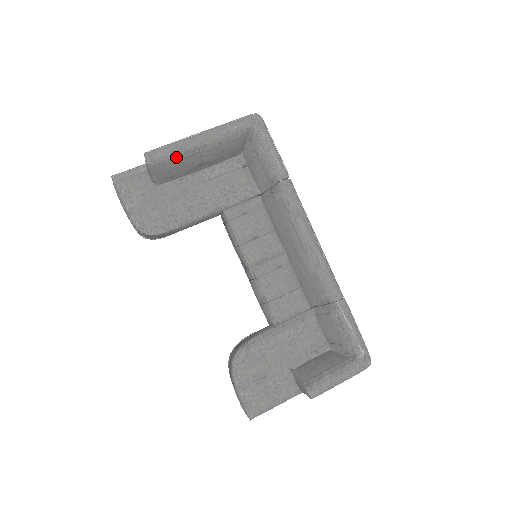
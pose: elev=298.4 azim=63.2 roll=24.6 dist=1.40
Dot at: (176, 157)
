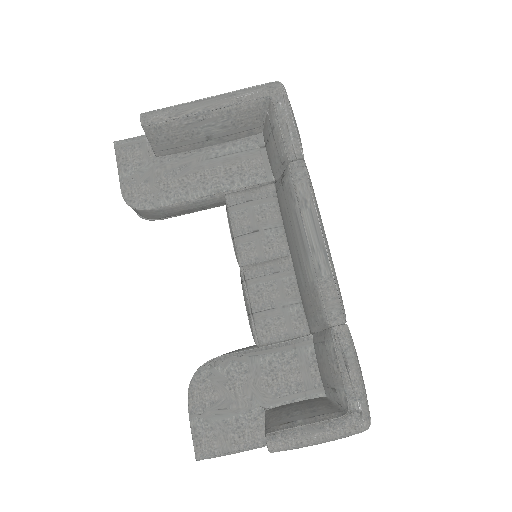
Dot at: (174, 122)
